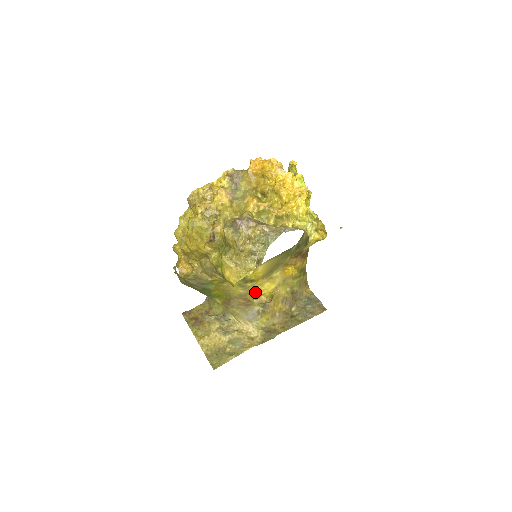
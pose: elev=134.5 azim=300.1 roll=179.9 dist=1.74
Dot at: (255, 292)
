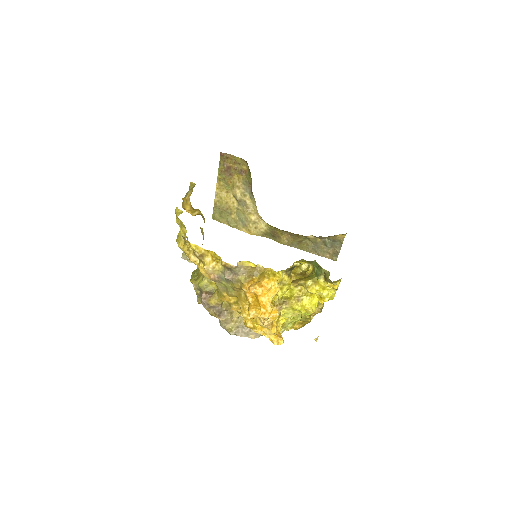
Dot at: occluded
